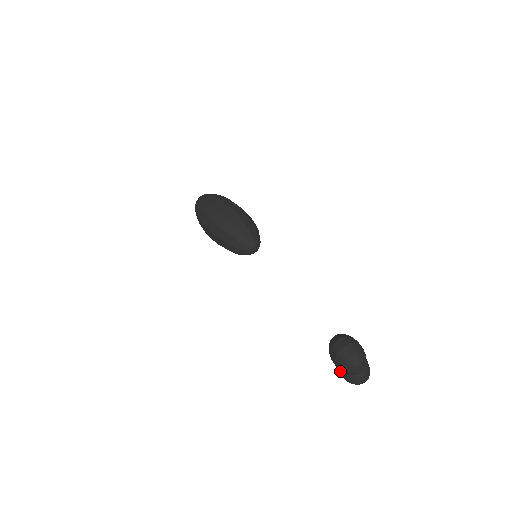
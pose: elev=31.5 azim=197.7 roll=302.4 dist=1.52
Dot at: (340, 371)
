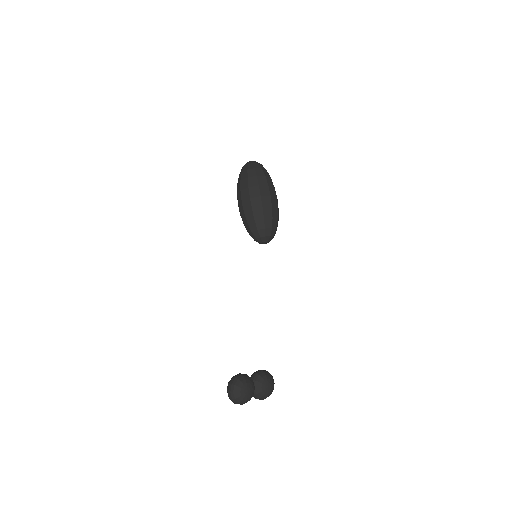
Dot at: occluded
